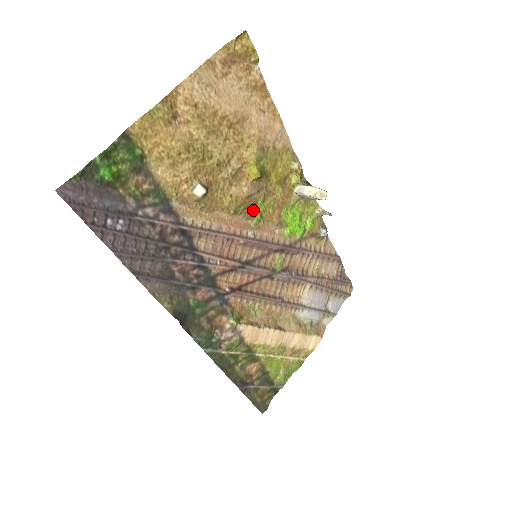
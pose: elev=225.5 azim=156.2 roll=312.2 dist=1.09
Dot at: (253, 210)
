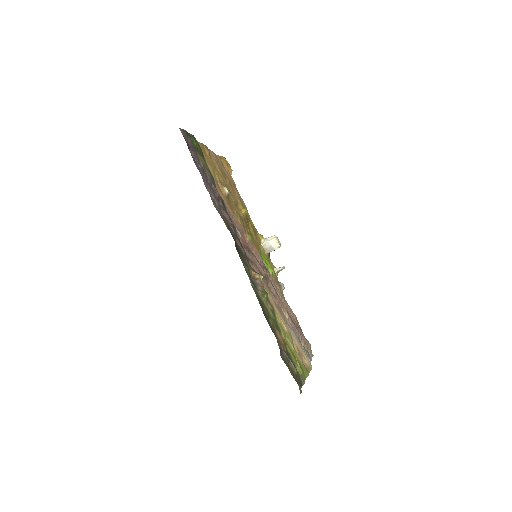
Dot at: (247, 231)
